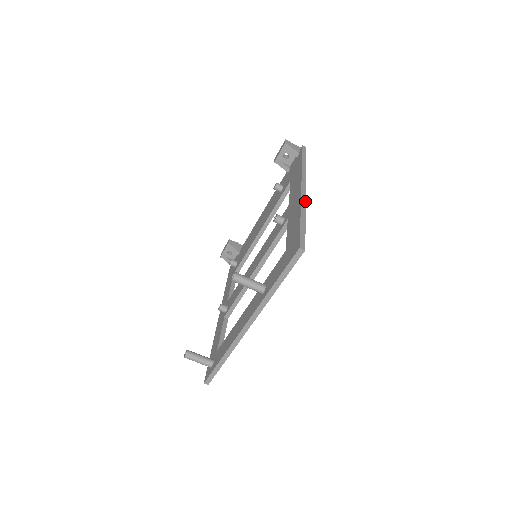
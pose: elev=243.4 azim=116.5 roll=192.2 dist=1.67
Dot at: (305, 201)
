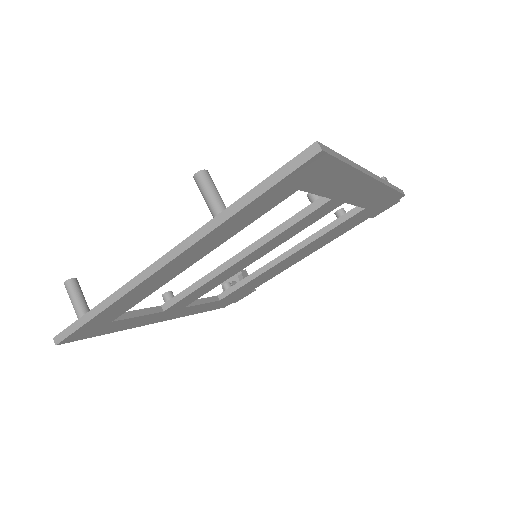
Dot at: (367, 173)
